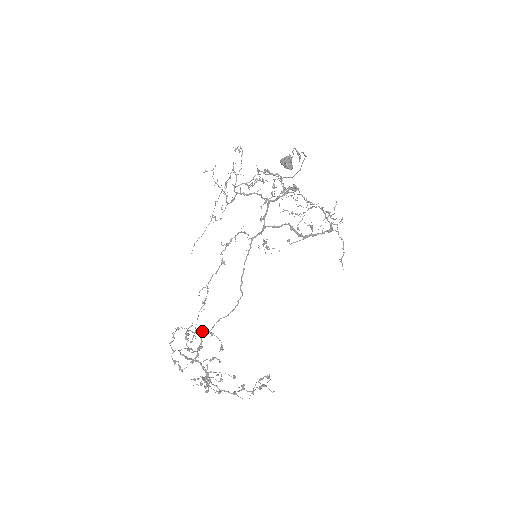
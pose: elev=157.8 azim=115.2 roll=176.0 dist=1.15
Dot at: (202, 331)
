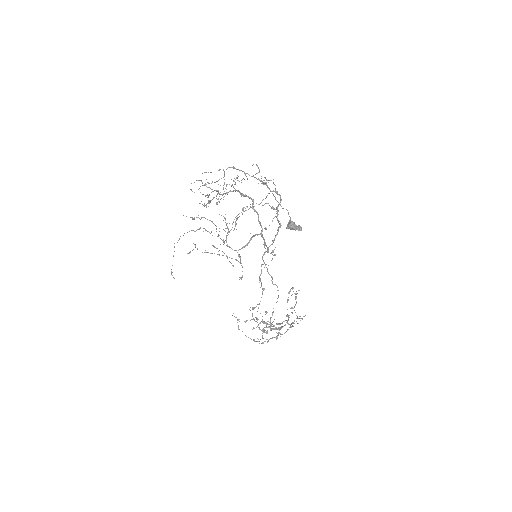
Dot at: occluded
